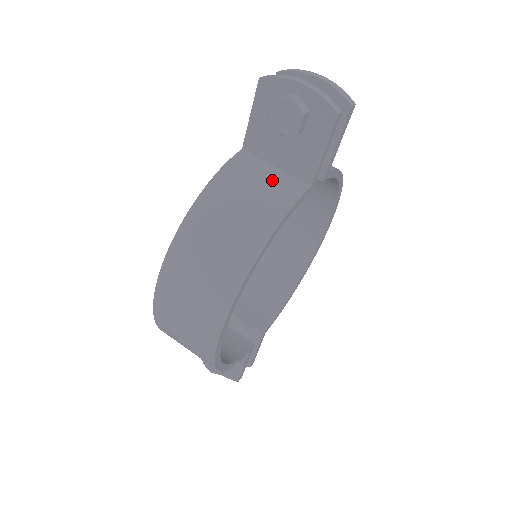
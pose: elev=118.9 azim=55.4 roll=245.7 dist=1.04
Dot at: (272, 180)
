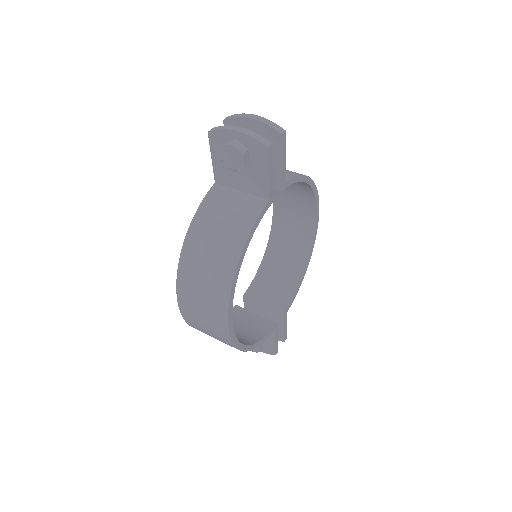
Dot at: (239, 203)
